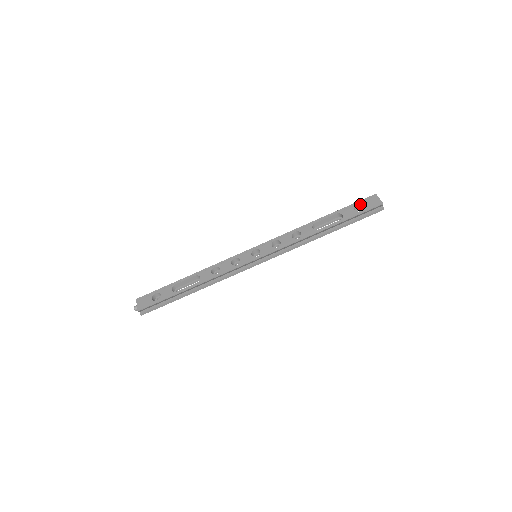
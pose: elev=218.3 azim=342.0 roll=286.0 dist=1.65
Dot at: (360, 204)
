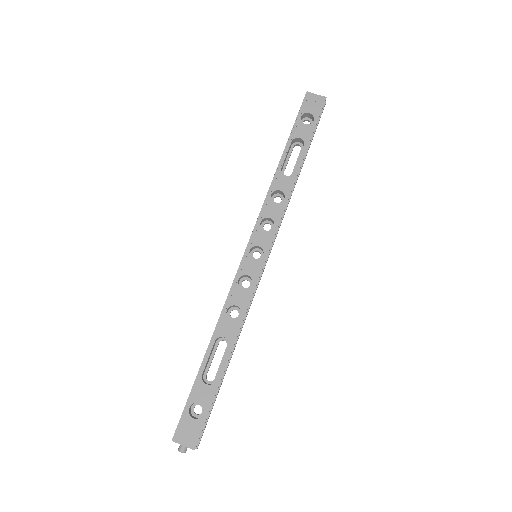
Dot at: (304, 114)
